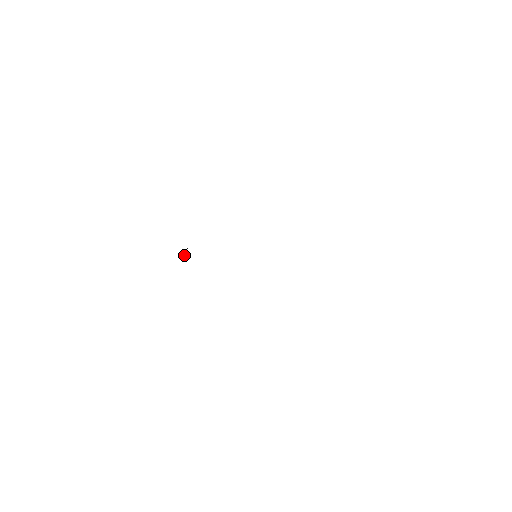
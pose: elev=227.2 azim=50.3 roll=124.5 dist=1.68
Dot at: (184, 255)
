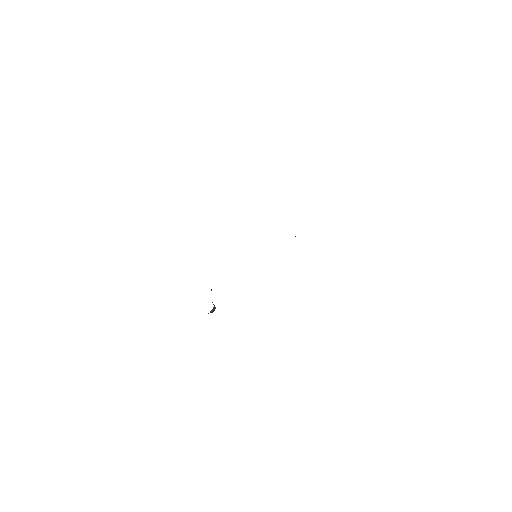
Dot at: (211, 310)
